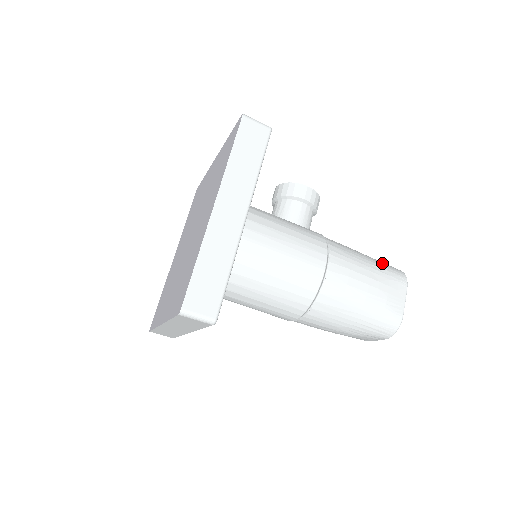
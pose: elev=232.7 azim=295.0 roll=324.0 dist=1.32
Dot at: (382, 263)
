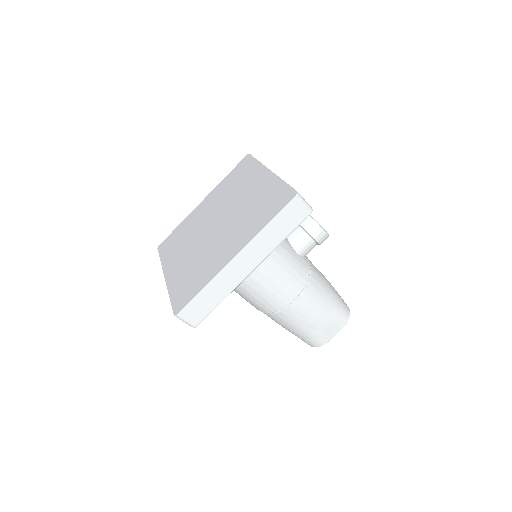
Dot at: (339, 303)
